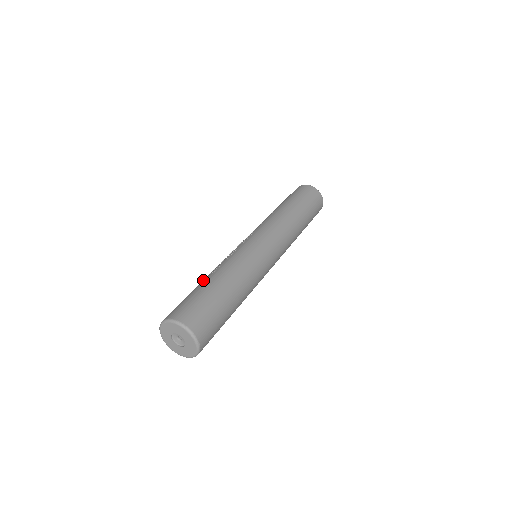
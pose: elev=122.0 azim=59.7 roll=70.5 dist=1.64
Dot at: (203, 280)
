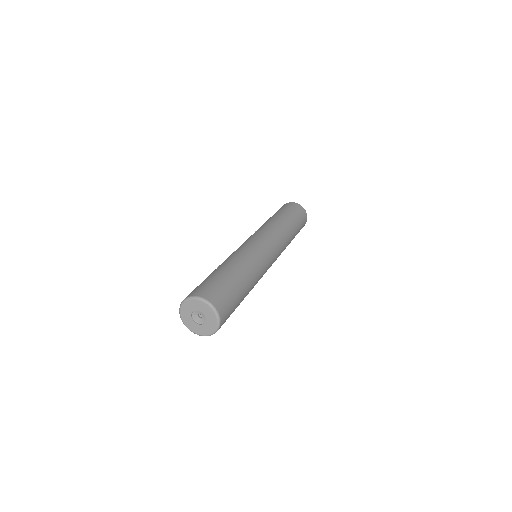
Dot at: occluded
